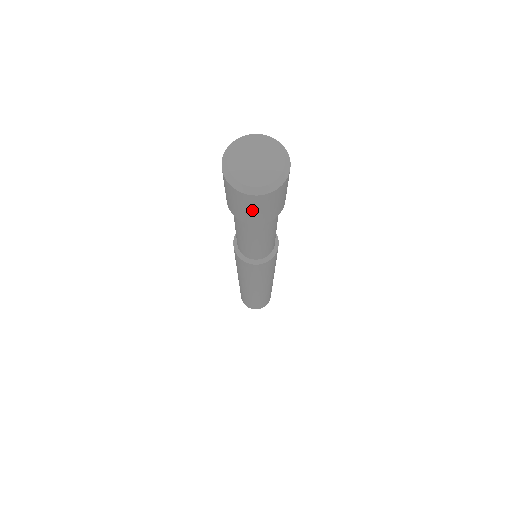
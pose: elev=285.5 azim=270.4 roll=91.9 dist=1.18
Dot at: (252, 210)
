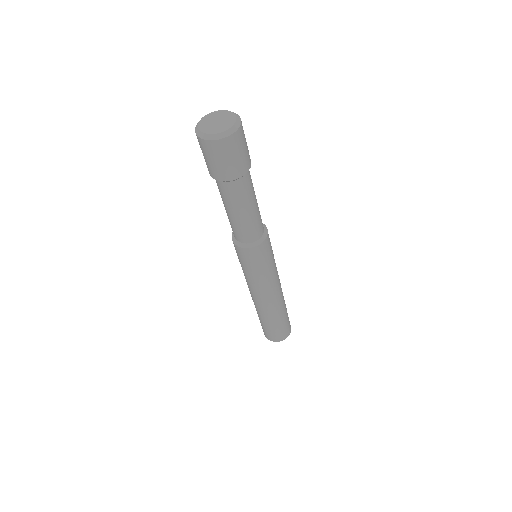
Dot at: (231, 158)
